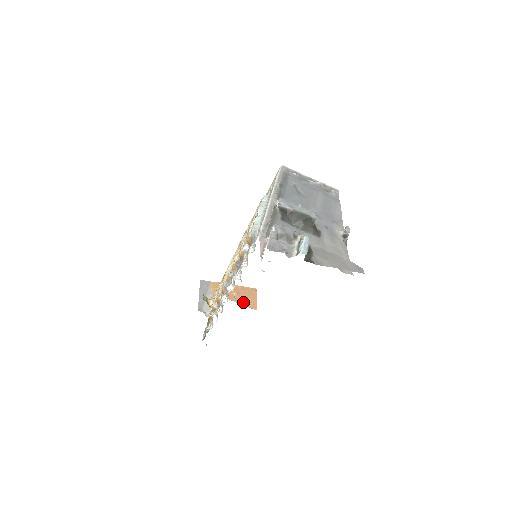
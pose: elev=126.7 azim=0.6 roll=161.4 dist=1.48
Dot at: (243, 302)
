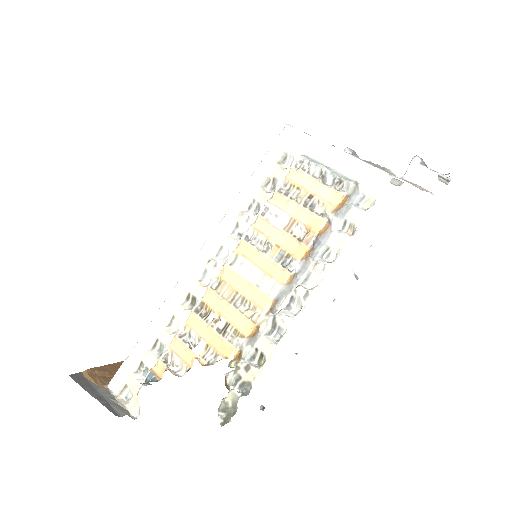
Dot at: occluded
